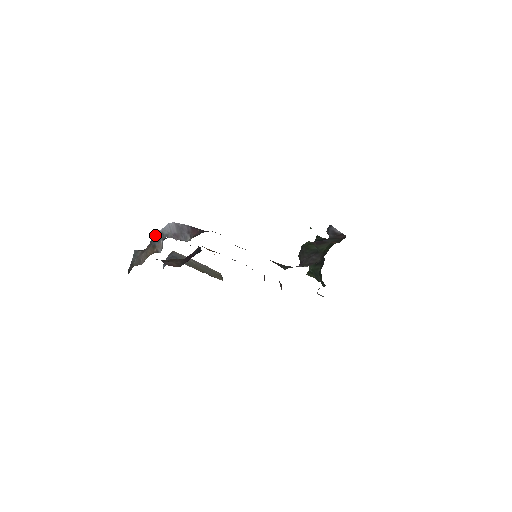
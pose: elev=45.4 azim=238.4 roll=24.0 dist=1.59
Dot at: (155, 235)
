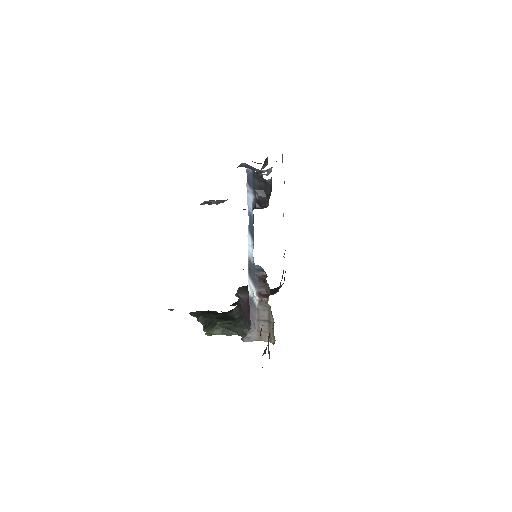
Dot at: (246, 164)
